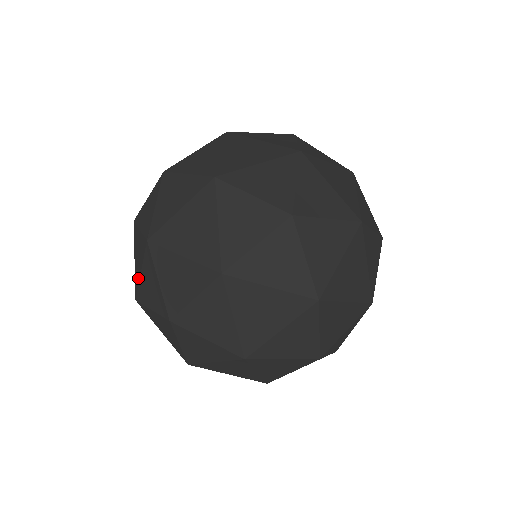
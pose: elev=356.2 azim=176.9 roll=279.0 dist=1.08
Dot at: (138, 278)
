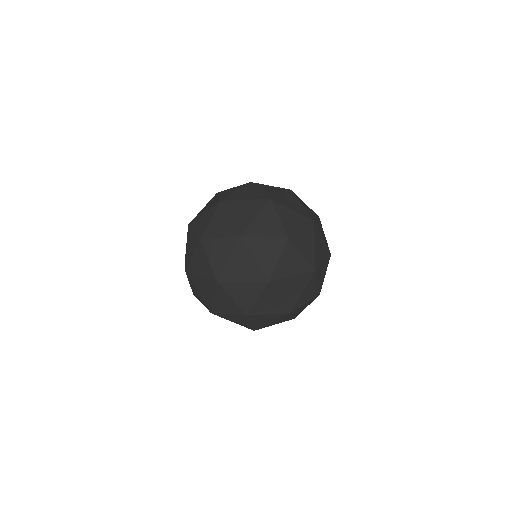
Dot at: (185, 259)
